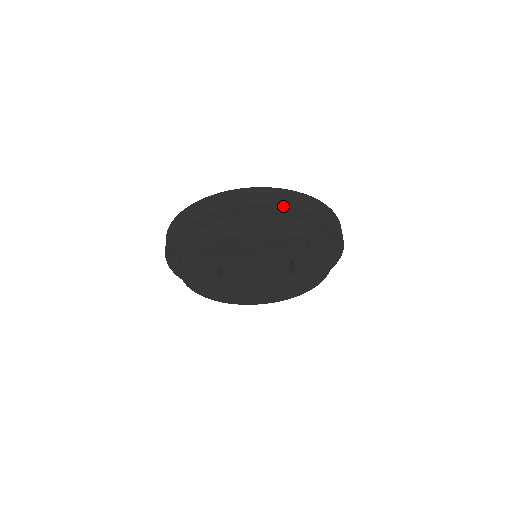
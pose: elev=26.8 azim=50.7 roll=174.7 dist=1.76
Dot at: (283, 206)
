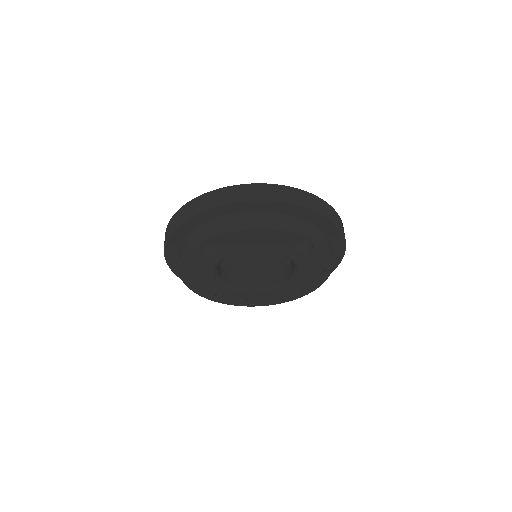
Dot at: (342, 236)
